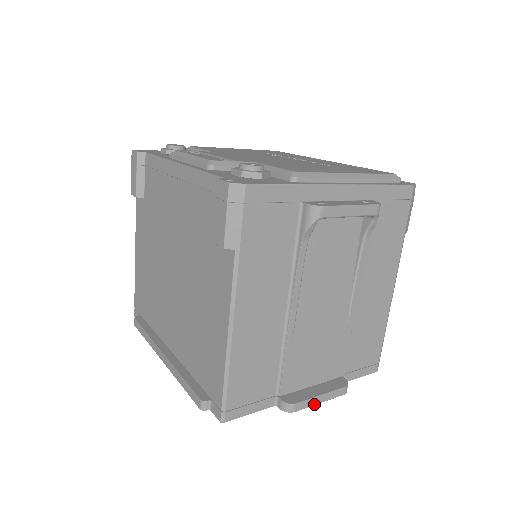
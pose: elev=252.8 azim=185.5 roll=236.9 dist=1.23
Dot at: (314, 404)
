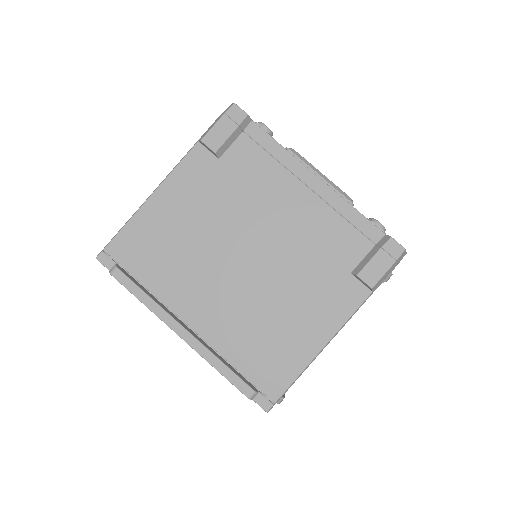
Dot at: occluded
